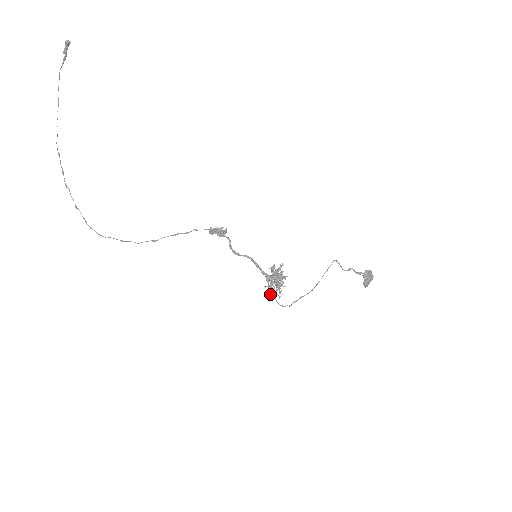
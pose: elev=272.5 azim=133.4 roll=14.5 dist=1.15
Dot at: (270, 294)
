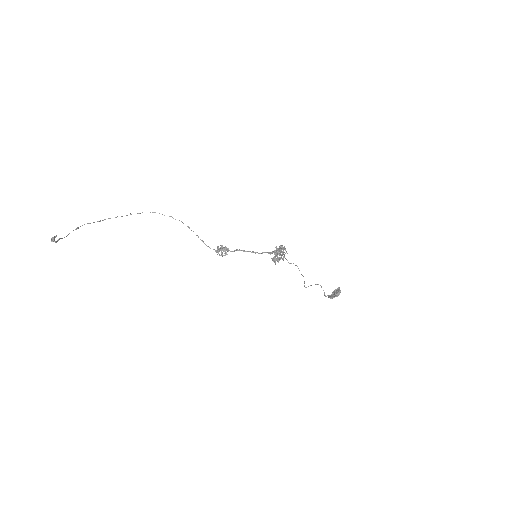
Dot at: occluded
